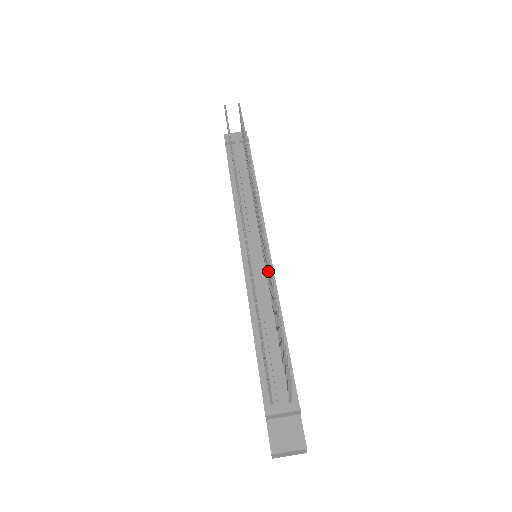
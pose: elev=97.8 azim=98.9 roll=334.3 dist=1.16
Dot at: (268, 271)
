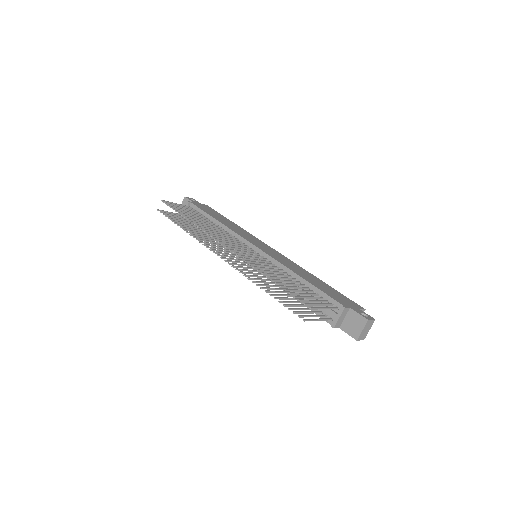
Dot at: occluded
